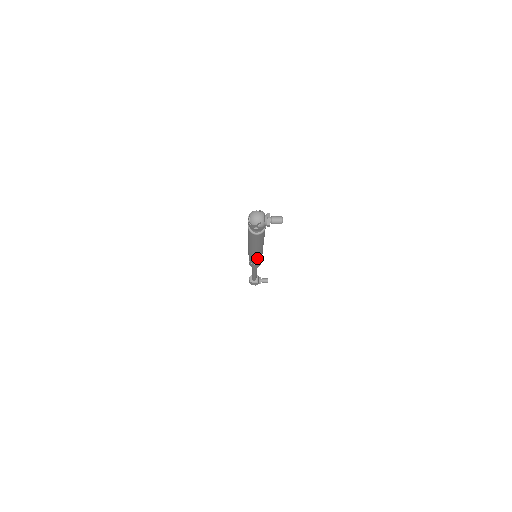
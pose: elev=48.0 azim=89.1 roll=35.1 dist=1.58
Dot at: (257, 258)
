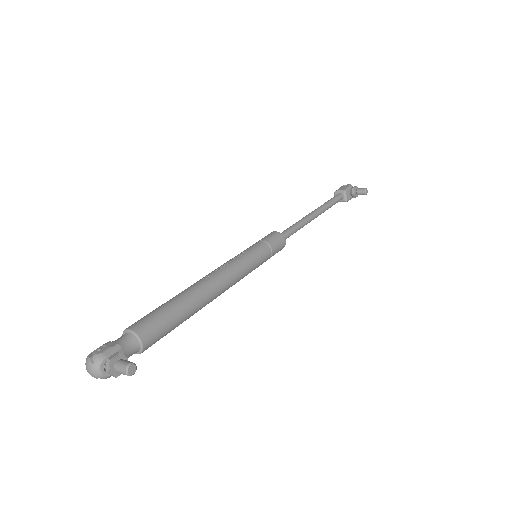
Dot at: occluded
